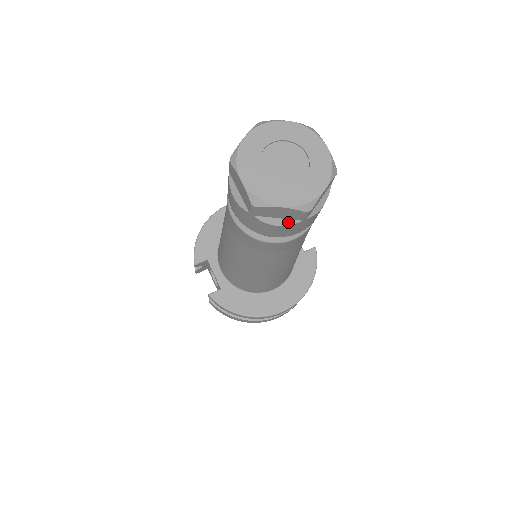
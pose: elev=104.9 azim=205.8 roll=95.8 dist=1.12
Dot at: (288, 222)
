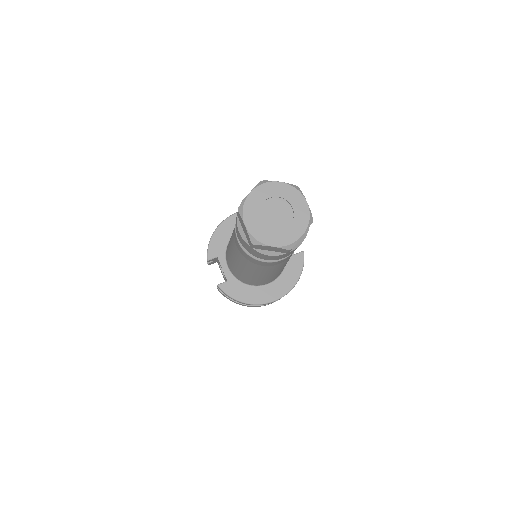
Dot at: (276, 254)
